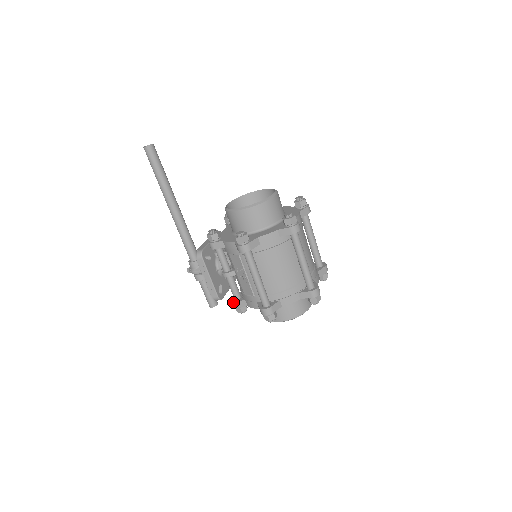
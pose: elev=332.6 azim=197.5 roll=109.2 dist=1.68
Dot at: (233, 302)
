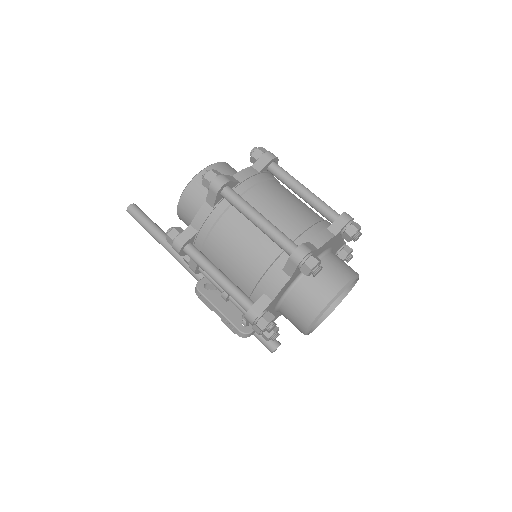
Dot at: occluded
